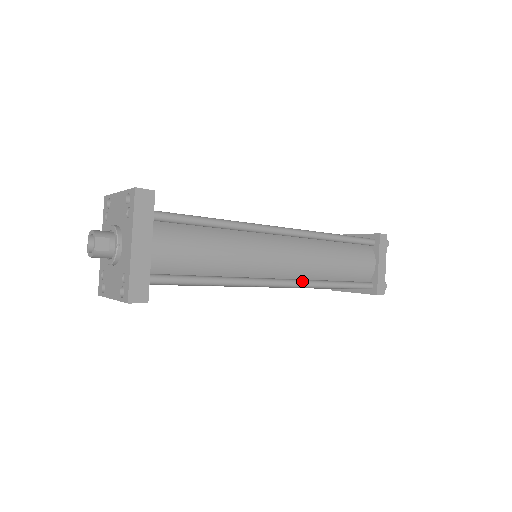
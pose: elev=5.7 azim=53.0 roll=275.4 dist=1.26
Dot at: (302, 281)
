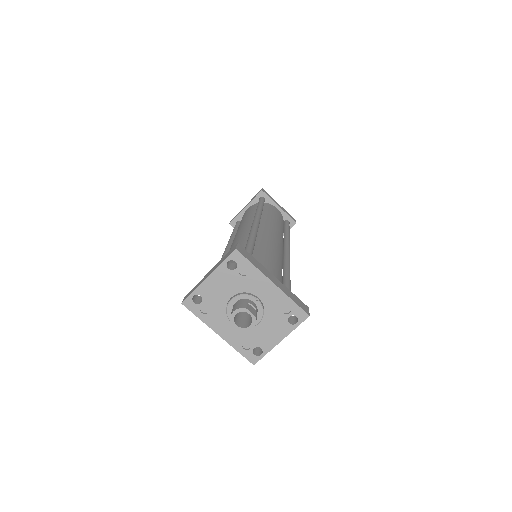
Dot at: (287, 243)
